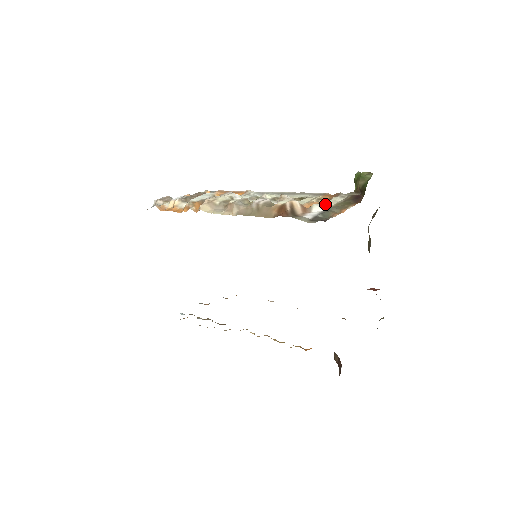
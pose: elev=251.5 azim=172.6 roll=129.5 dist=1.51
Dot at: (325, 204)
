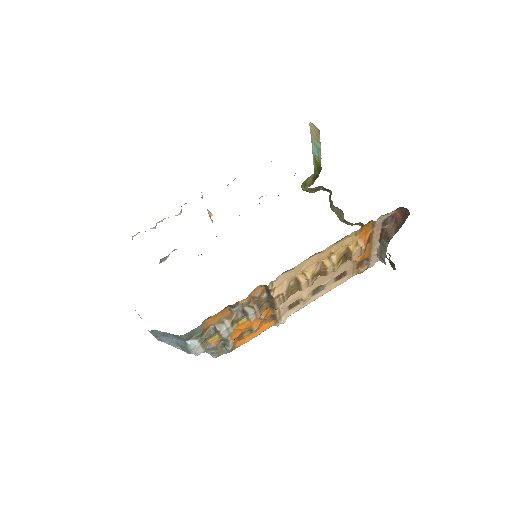
Dot at: occluded
